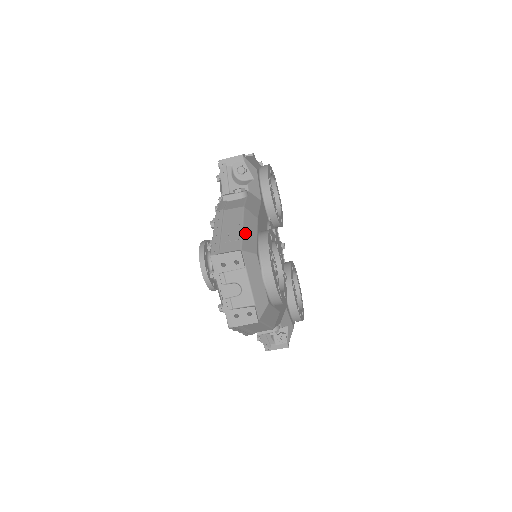
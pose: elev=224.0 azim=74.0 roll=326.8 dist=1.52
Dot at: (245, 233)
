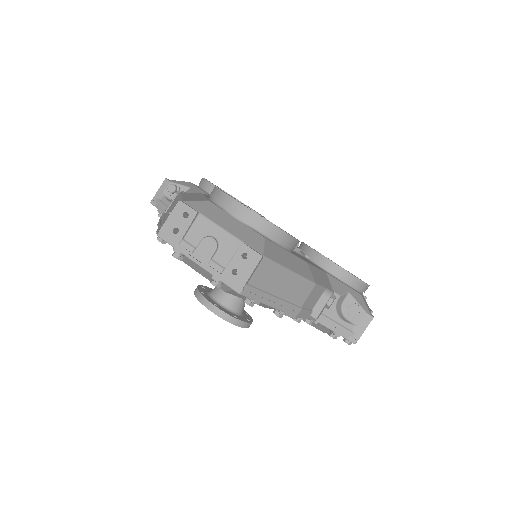
Dot at: (185, 197)
